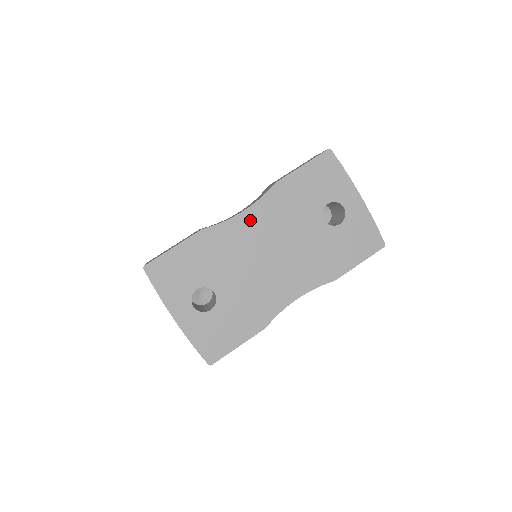
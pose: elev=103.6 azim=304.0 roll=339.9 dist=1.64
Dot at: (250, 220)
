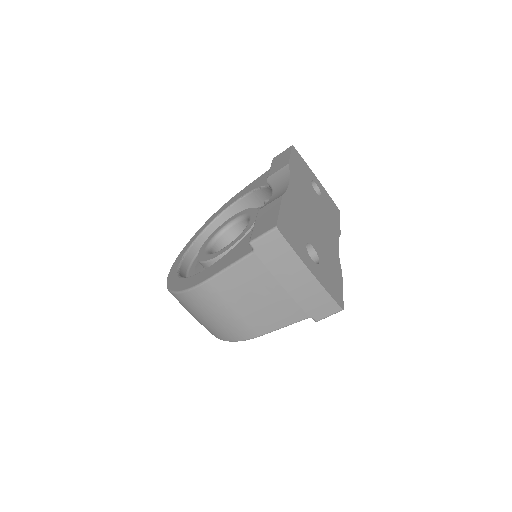
Dot at: (295, 190)
